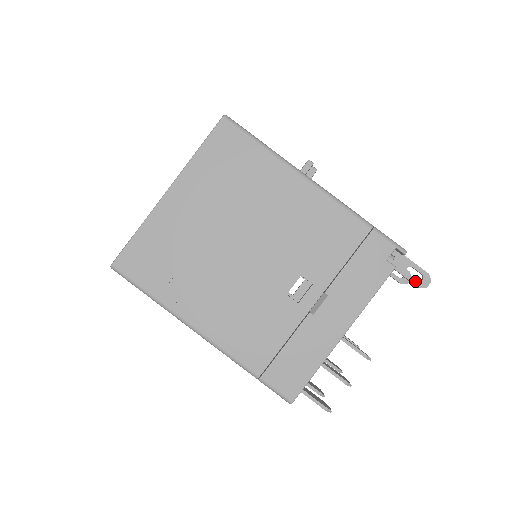
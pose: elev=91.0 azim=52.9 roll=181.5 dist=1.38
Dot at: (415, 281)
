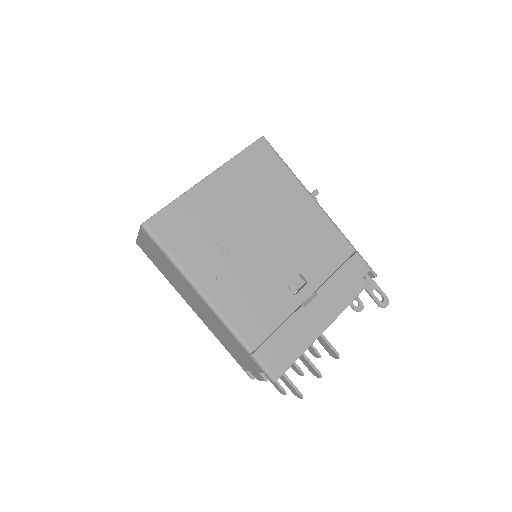
Dot at: (378, 301)
